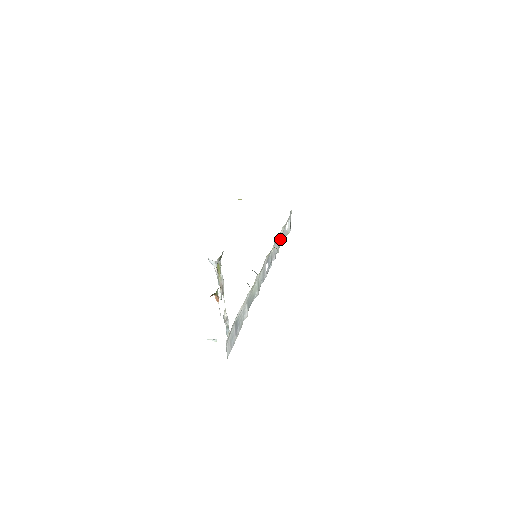
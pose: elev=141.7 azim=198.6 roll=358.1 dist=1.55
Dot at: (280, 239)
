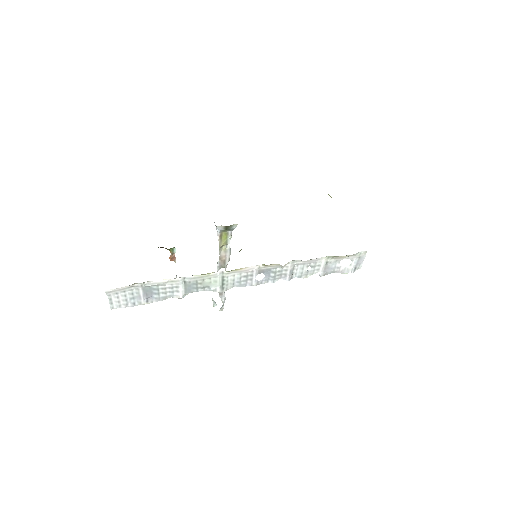
Dot at: (317, 267)
